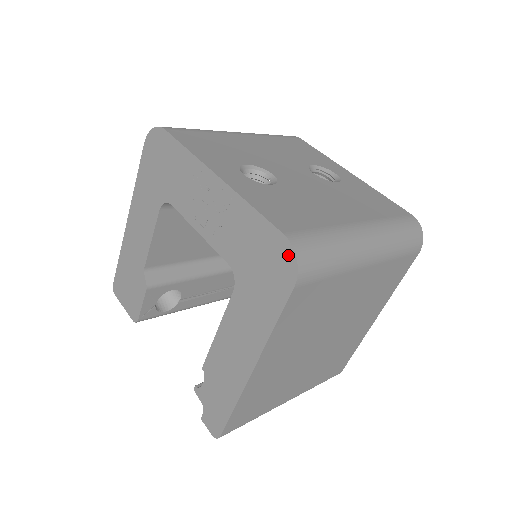
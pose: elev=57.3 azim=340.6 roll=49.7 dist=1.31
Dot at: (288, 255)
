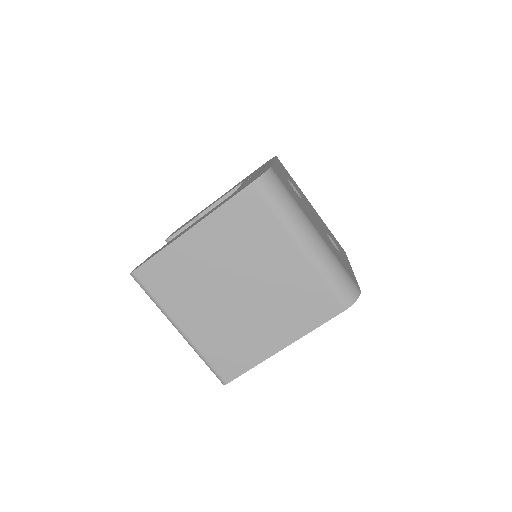
Dot at: occluded
